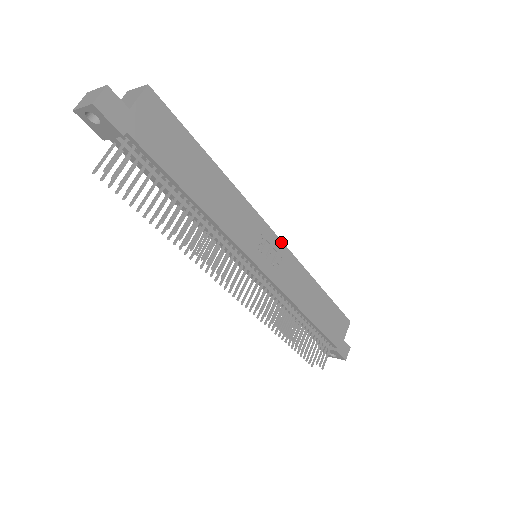
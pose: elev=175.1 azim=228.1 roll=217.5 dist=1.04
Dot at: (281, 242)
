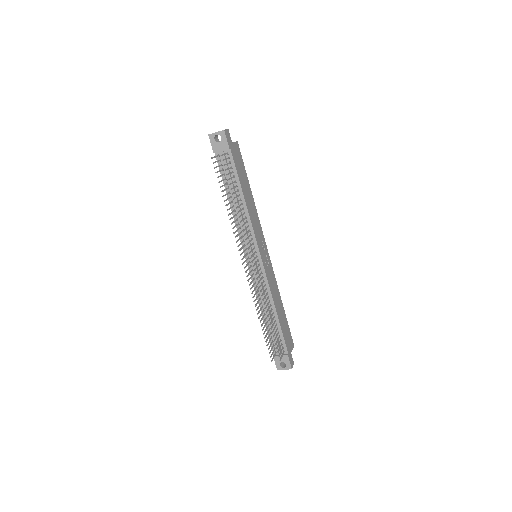
Dot at: occluded
